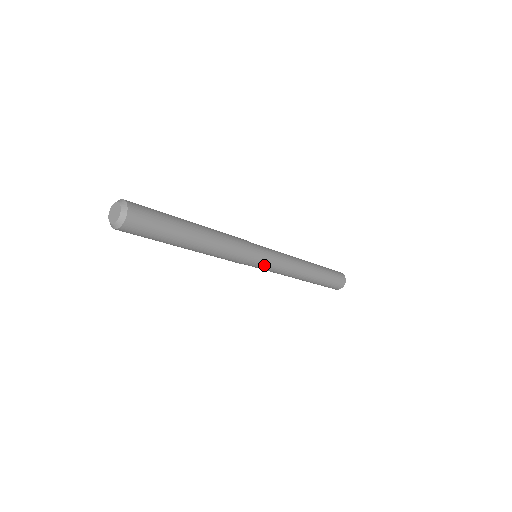
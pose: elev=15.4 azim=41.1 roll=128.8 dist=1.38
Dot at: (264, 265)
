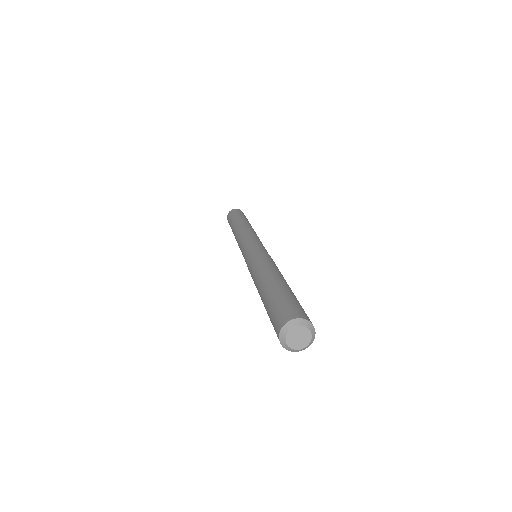
Dot at: occluded
